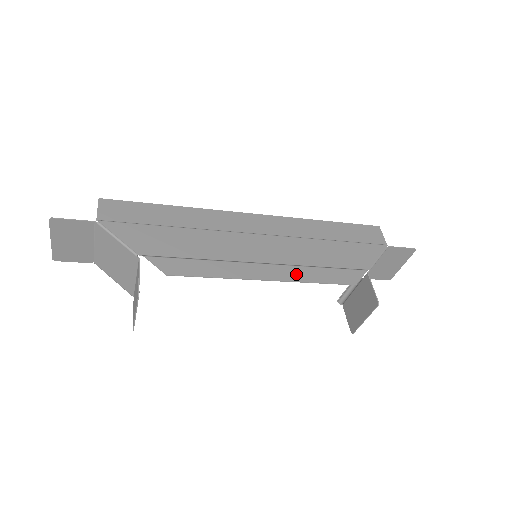
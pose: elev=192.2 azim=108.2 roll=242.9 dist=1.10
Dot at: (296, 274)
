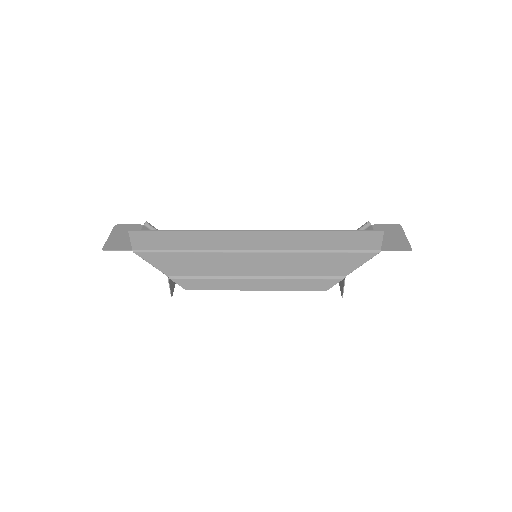
Dot at: (279, 285)
